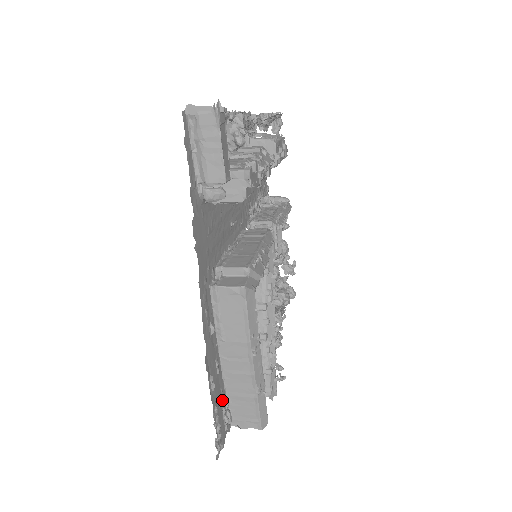
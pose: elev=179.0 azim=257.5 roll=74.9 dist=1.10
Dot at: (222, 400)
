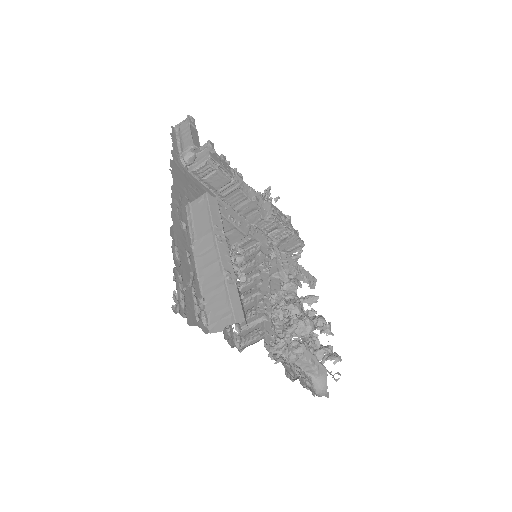
Dot at: (193, 288)
